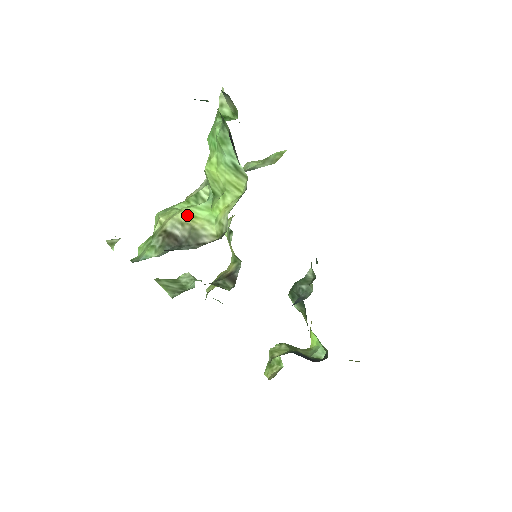
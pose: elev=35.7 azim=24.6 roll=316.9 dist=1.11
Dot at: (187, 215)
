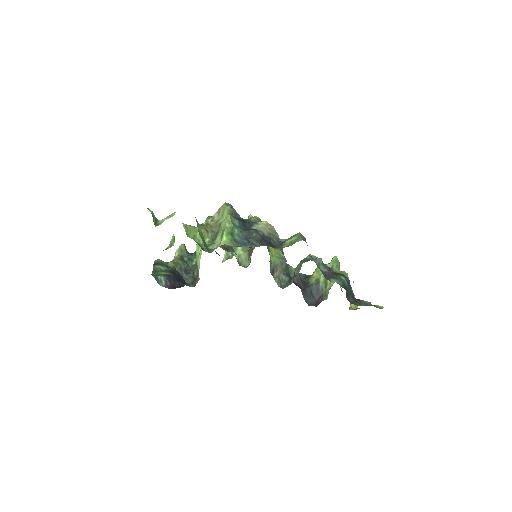
Dot at: (196, 253)
